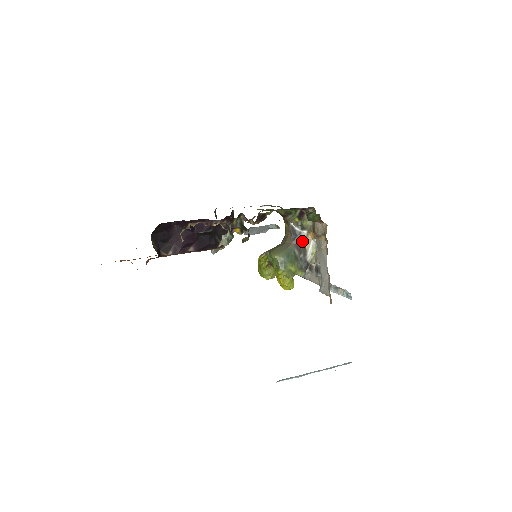
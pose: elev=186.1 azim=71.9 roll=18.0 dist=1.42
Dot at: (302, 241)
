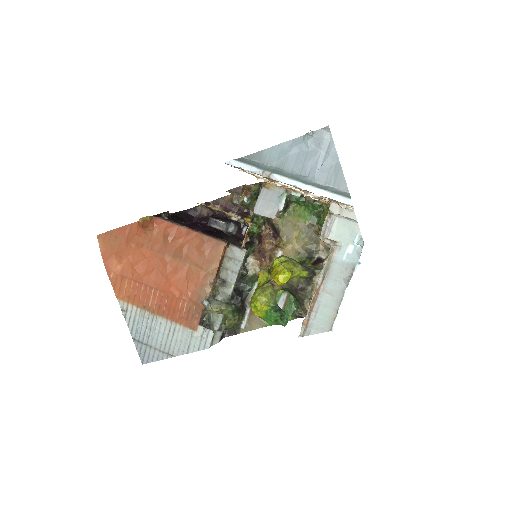
Dot at: occluded
